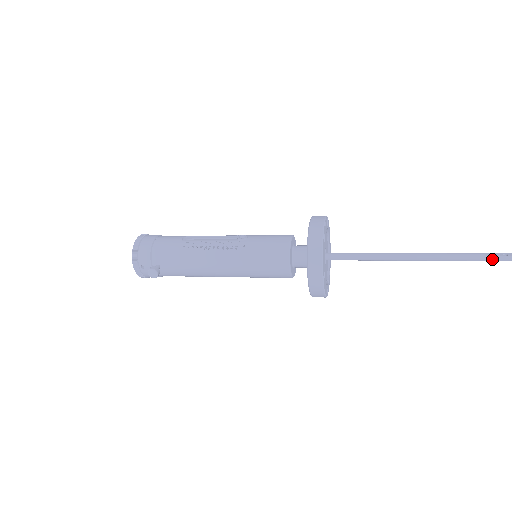
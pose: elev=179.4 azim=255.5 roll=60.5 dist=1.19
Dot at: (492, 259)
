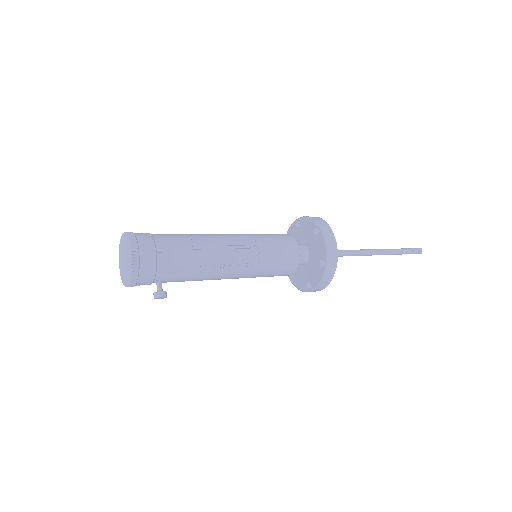
Dot at: occluded
